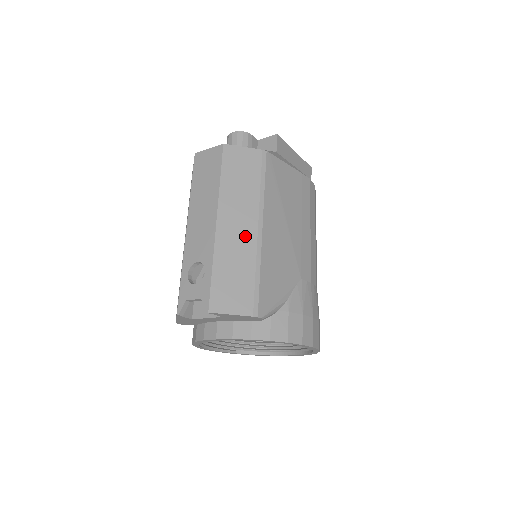
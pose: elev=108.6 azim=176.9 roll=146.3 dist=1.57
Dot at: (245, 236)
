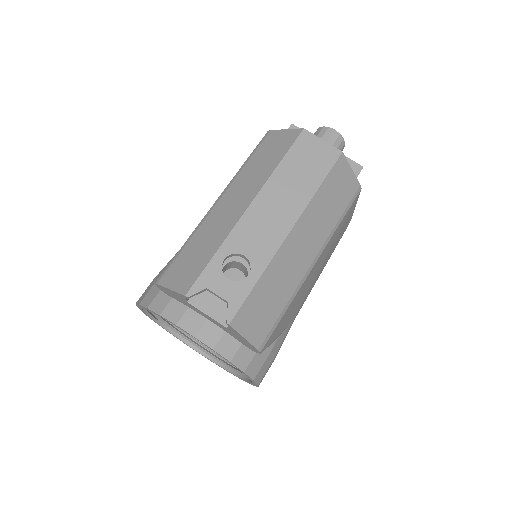
Dot at: (300, 263)
